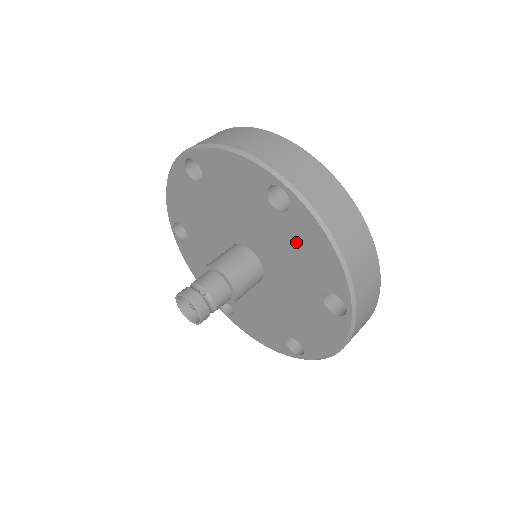
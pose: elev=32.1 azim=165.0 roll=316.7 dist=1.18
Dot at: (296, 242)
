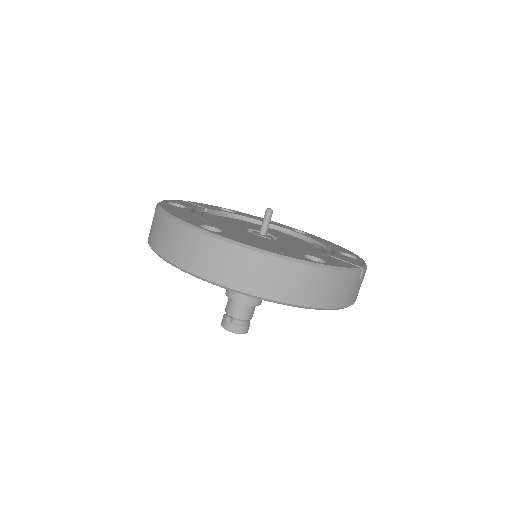
Dot at: occluded
